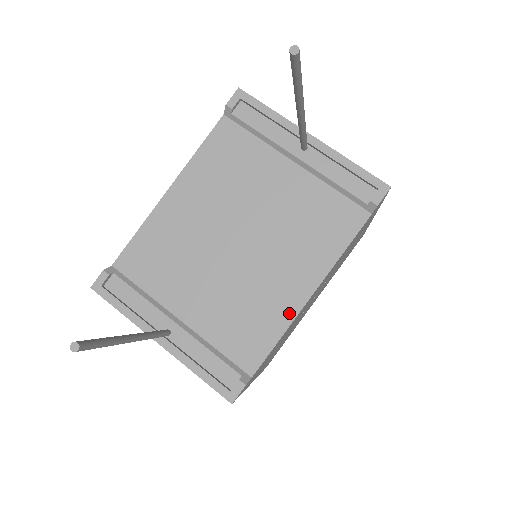
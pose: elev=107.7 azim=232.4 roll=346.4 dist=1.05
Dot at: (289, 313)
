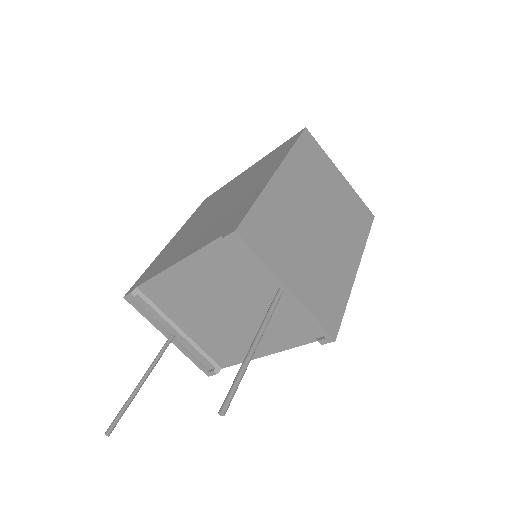
Dot at: occluded
